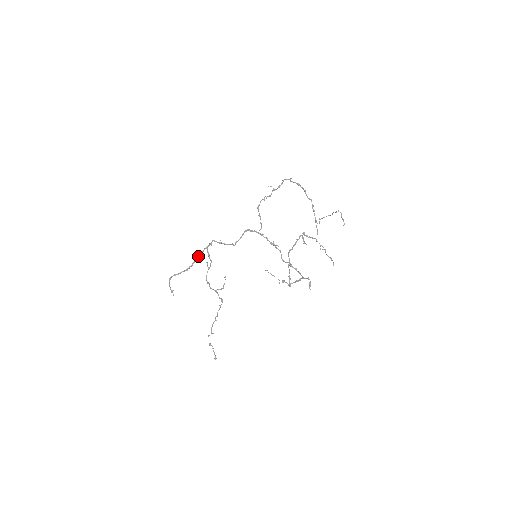
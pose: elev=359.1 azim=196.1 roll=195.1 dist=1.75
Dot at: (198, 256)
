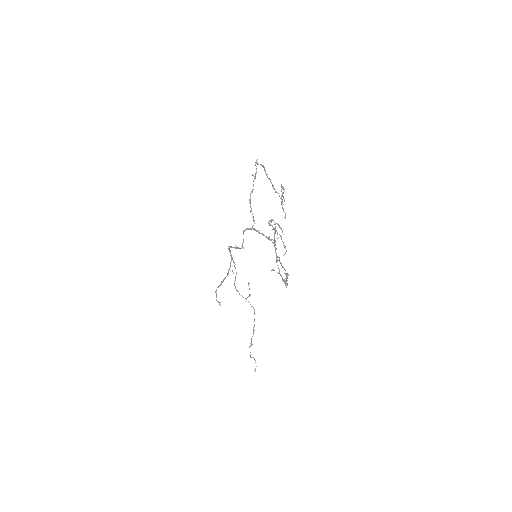
Dot at: (230, 265)
